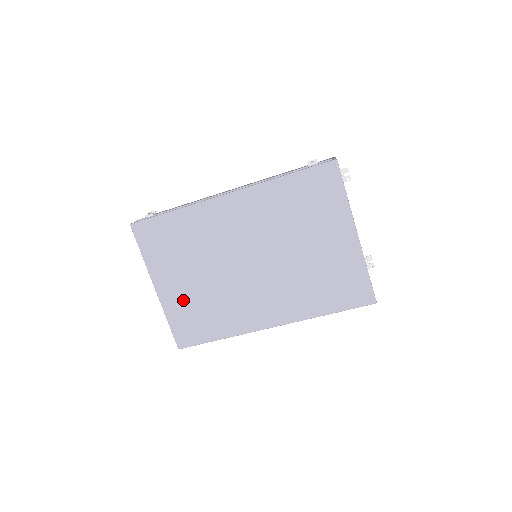
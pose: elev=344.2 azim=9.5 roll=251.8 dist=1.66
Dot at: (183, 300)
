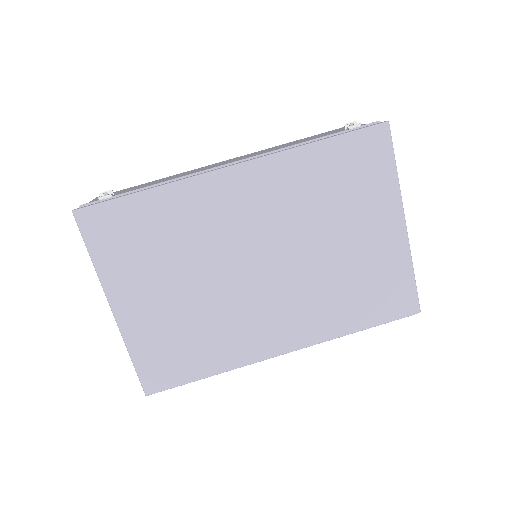
Dot at: (156, 324)
